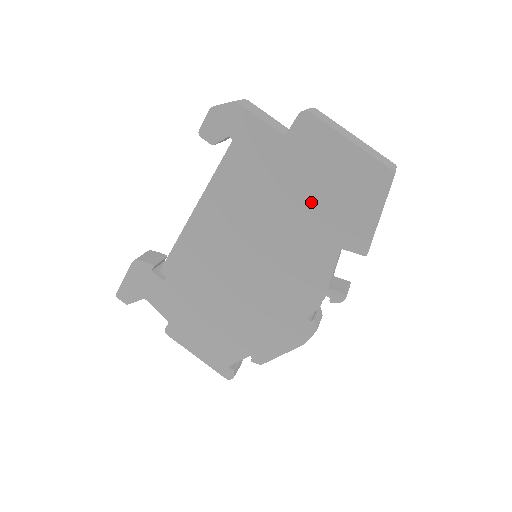
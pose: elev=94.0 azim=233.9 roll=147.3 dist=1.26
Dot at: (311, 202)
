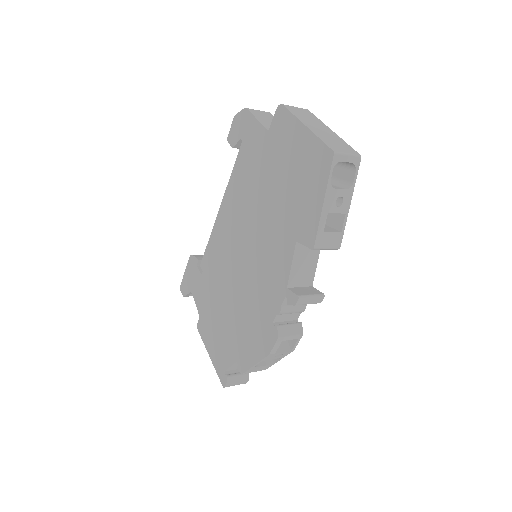
Dot at: (280, 192)
